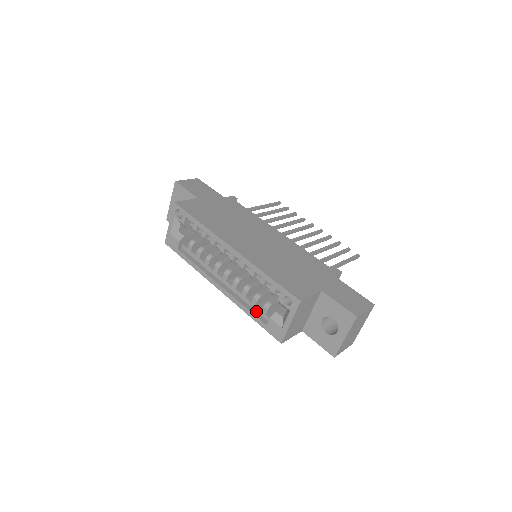
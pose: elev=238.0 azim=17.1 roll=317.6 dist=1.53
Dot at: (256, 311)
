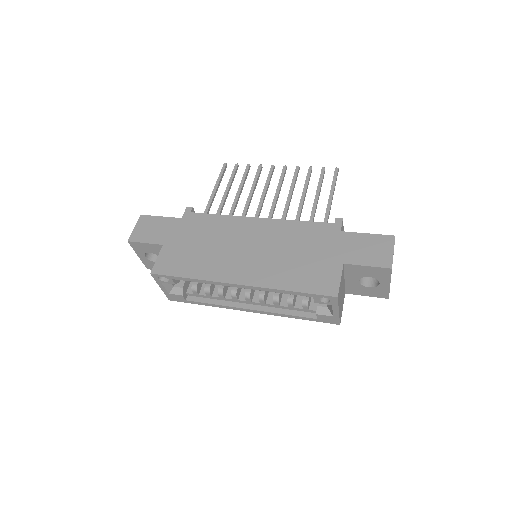
Dot at: (297, 311)
